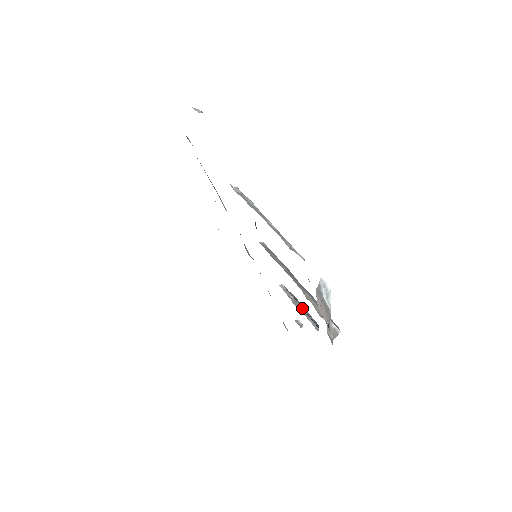
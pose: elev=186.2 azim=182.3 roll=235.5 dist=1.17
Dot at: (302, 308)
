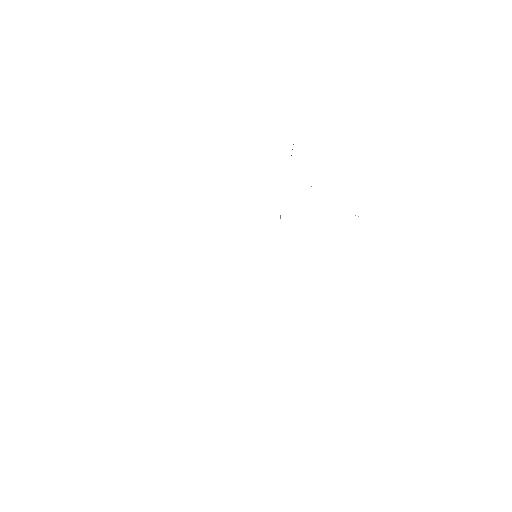
Dot at: occluded
